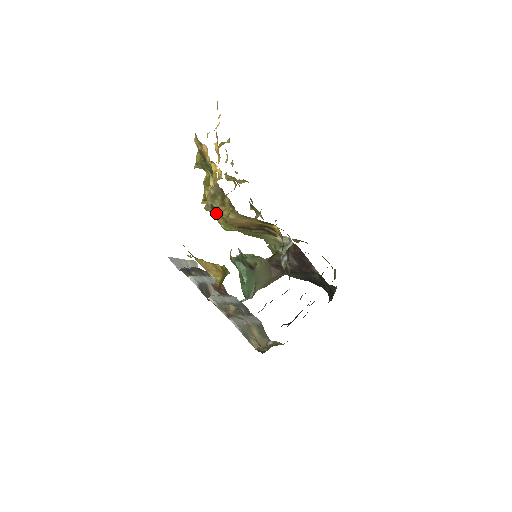
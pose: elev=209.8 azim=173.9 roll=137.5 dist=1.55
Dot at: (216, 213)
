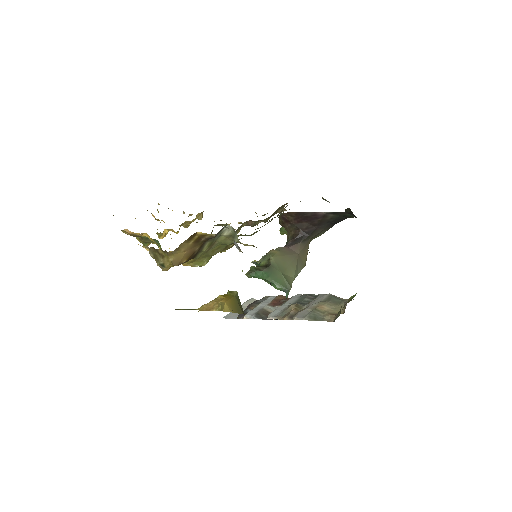
Dot at: (169, 266)
